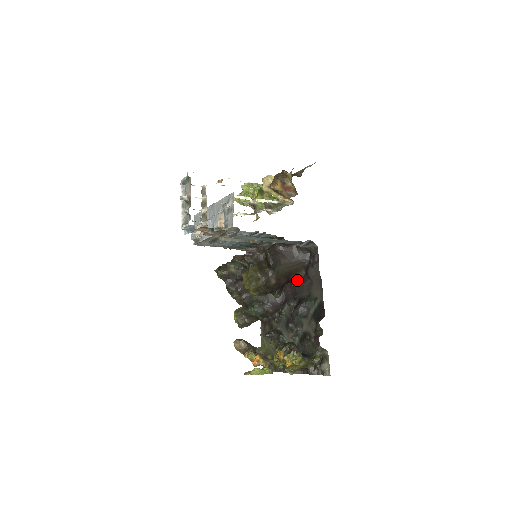
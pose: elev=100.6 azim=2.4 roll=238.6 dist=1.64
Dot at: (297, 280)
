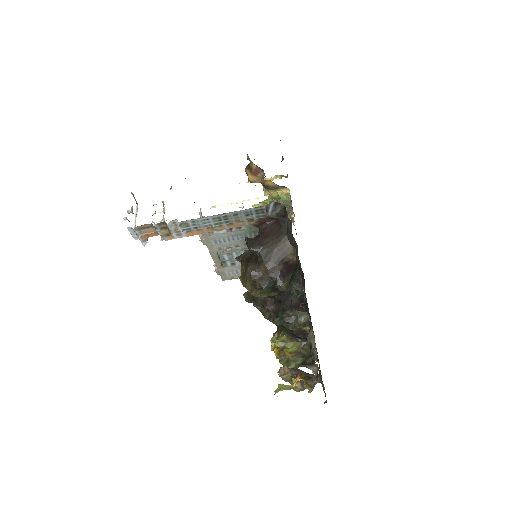
Dot at: occluded
